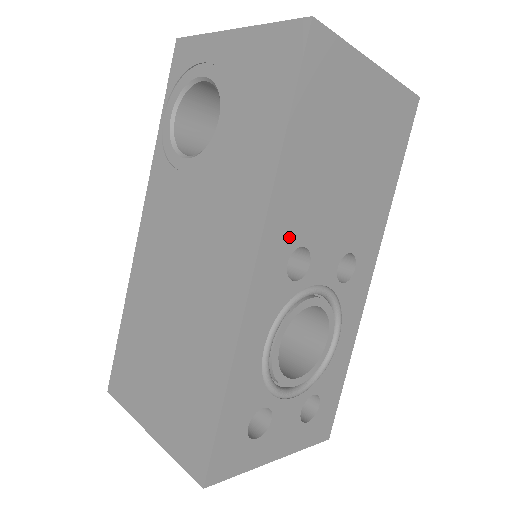
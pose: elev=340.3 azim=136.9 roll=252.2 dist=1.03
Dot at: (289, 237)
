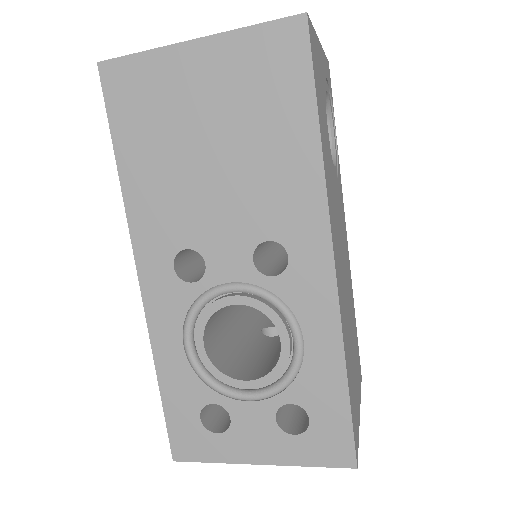
Dot at: (164, 244)
